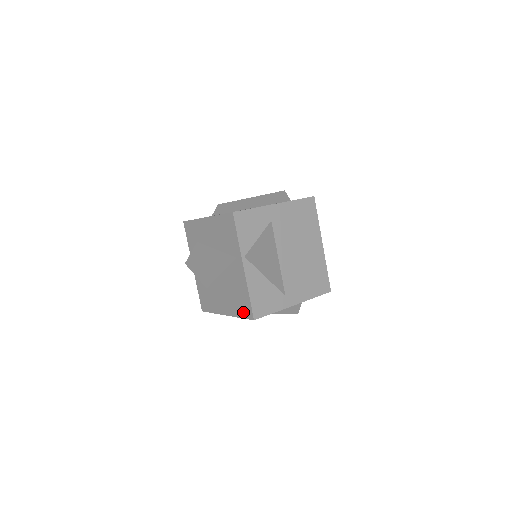
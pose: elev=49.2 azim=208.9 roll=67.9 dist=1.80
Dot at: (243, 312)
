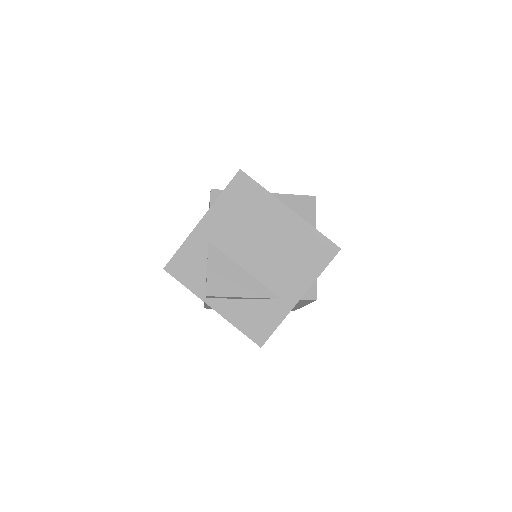
Dot at: occluded
